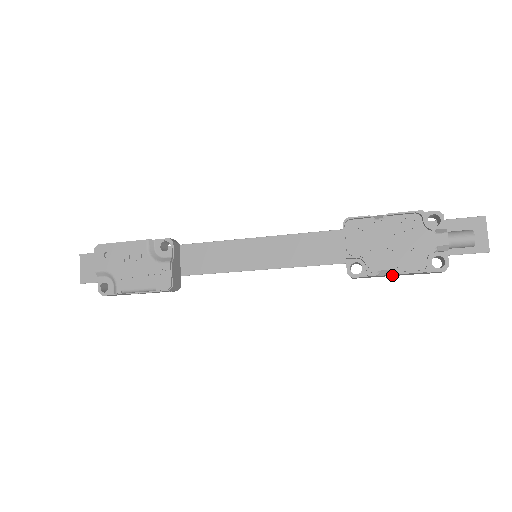
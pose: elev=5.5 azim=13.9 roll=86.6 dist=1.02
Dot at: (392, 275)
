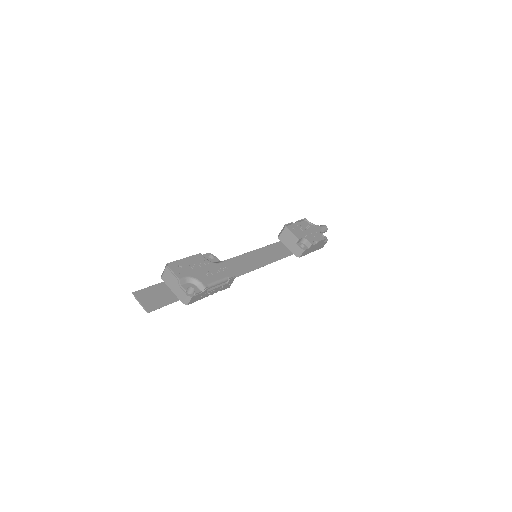
Dot at: (314, 248)
